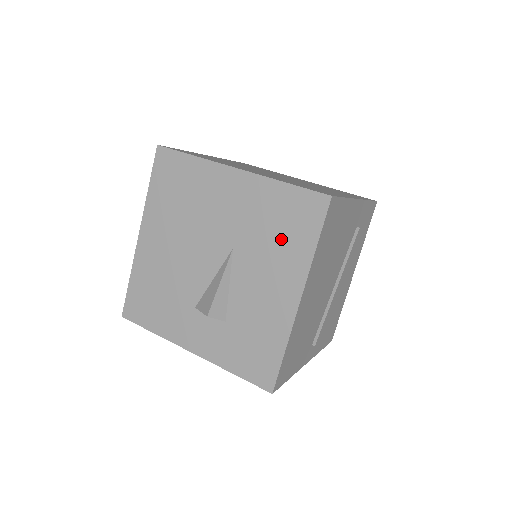
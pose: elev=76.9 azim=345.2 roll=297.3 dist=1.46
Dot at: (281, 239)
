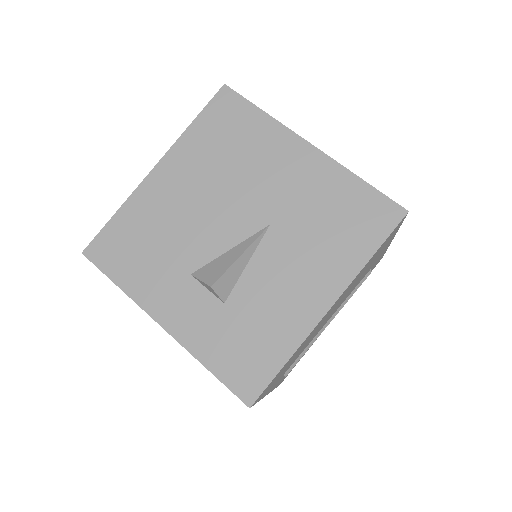
Dot at: (333, 235)
